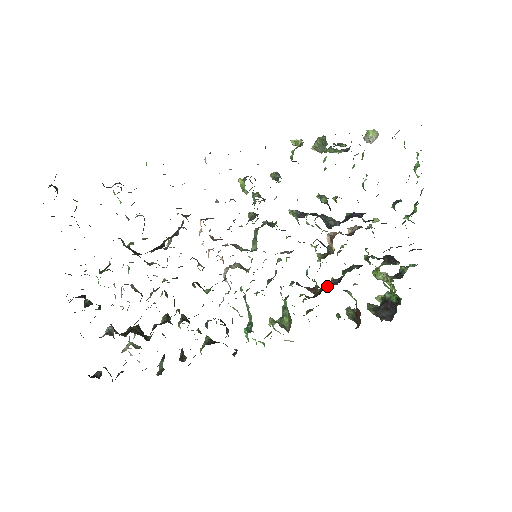
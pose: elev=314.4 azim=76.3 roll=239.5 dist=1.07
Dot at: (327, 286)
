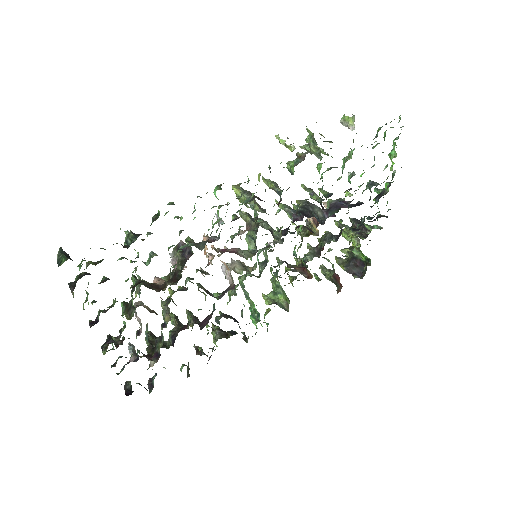
Dot at: (310, 259)
